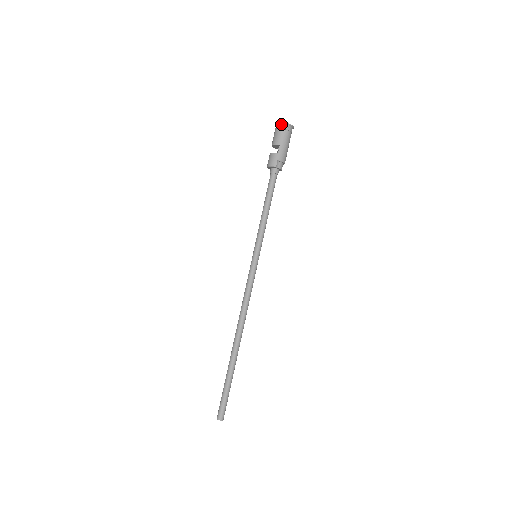
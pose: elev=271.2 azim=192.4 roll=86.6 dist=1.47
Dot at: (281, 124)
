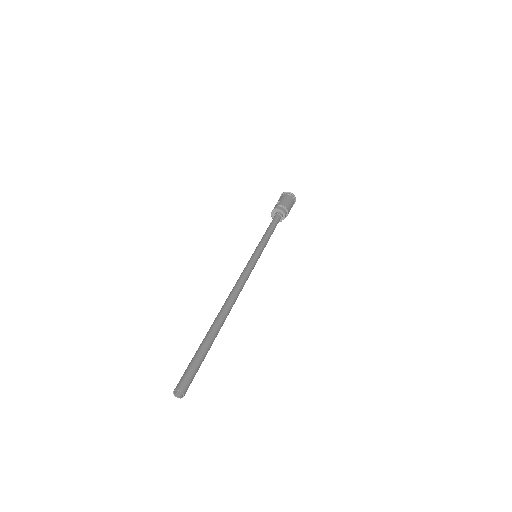
Dot at: (282, 195)
